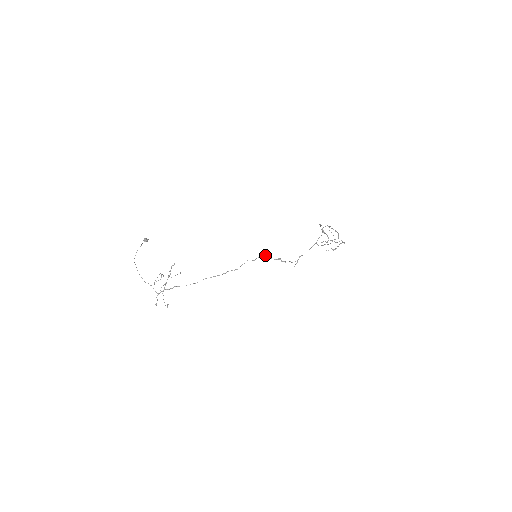
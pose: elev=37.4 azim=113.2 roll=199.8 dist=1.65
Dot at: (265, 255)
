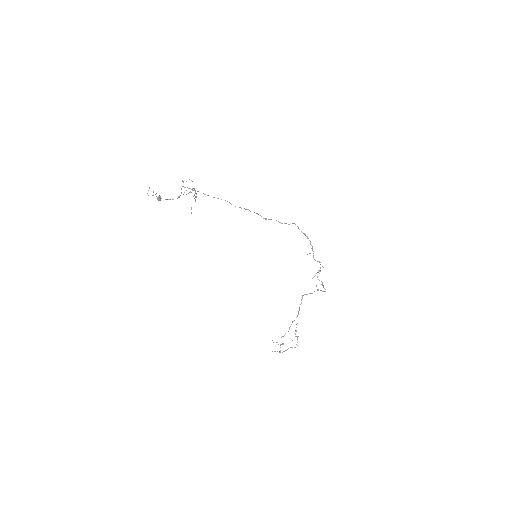
Dot at: occluded
